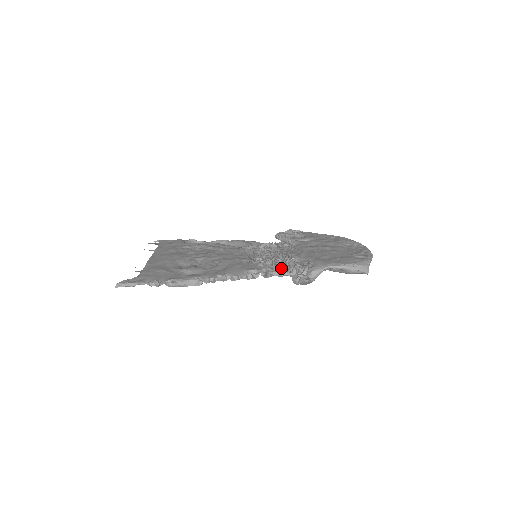
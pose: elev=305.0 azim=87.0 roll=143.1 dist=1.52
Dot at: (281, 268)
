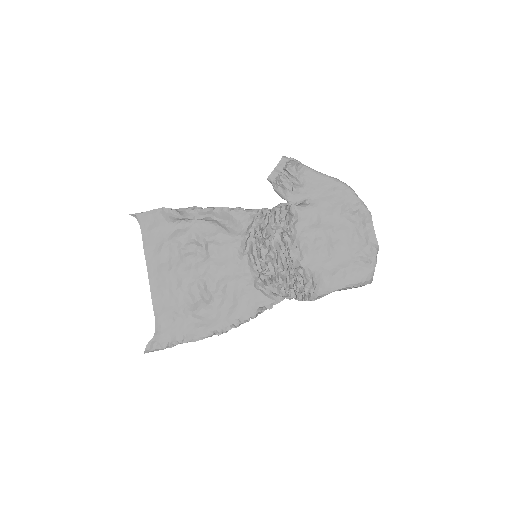
Dot at: (287, 298)
